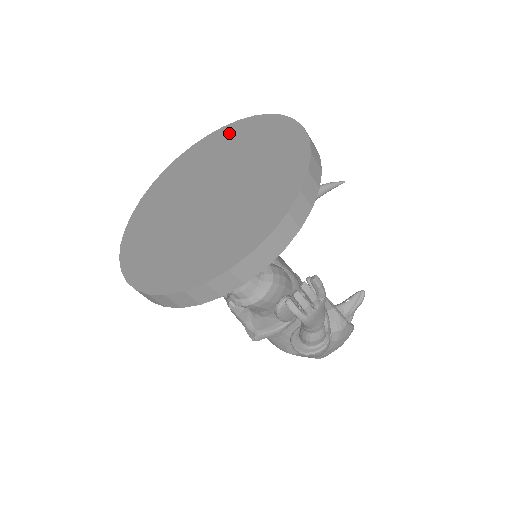
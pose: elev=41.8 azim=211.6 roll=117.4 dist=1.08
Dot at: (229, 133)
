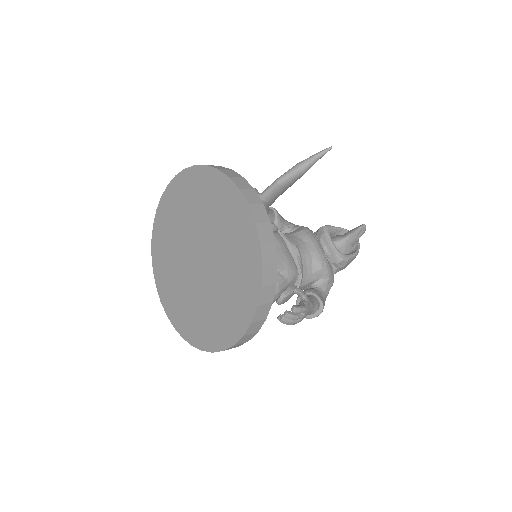
Dot at: (201, 182)
